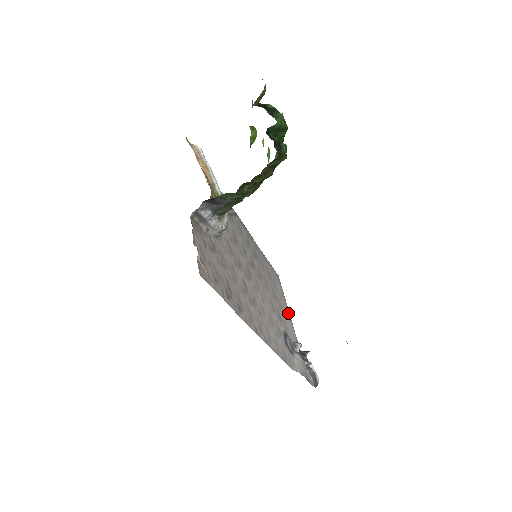
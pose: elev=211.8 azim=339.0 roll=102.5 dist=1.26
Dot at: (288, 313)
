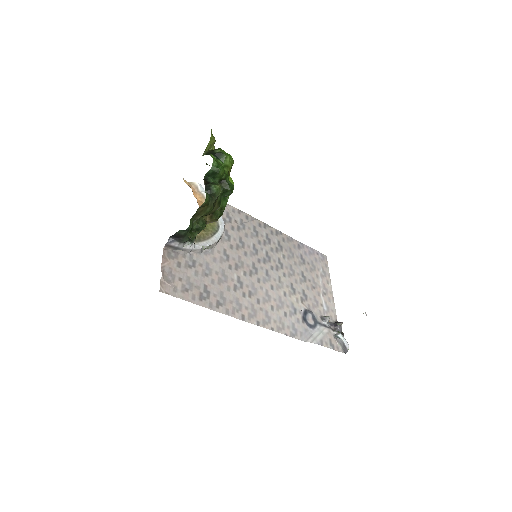
Dot at: (329, 290)
